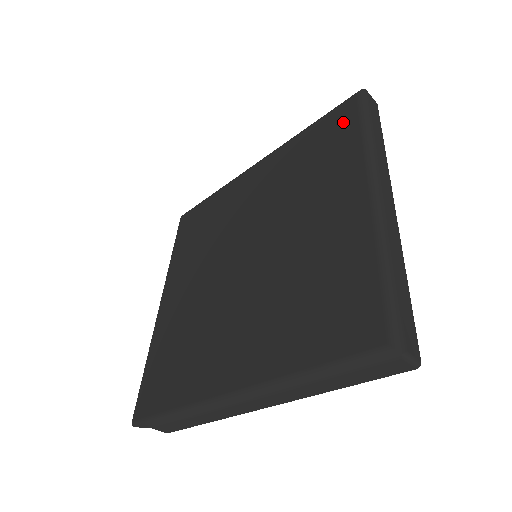
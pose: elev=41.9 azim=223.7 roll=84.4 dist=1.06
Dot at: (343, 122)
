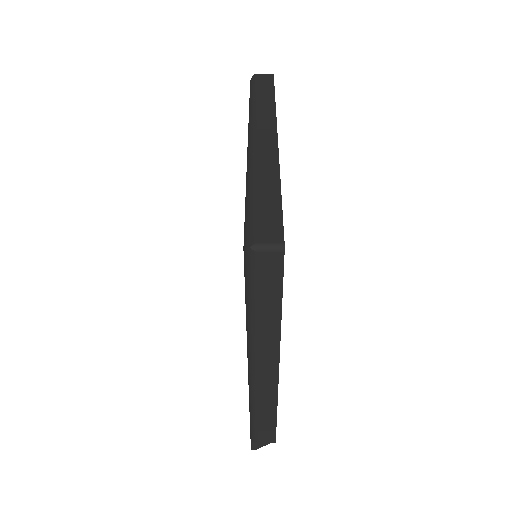
Dot at: occluded
